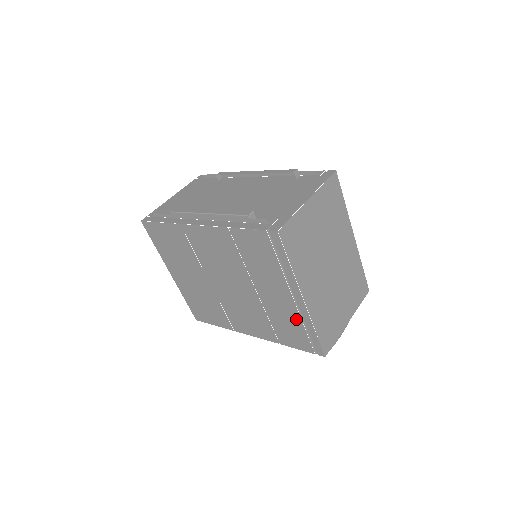
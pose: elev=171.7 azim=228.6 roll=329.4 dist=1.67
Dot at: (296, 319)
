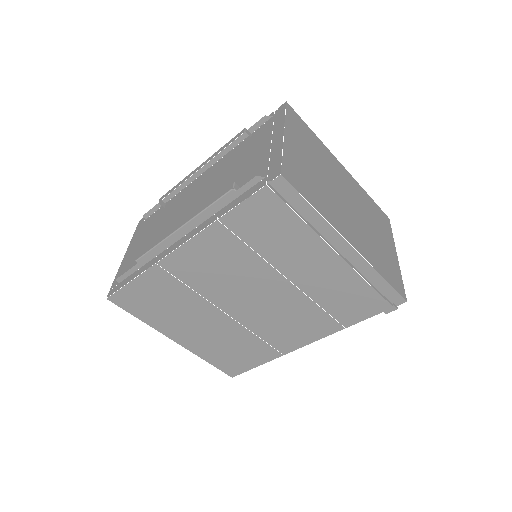
Dot at: (352, 279)
